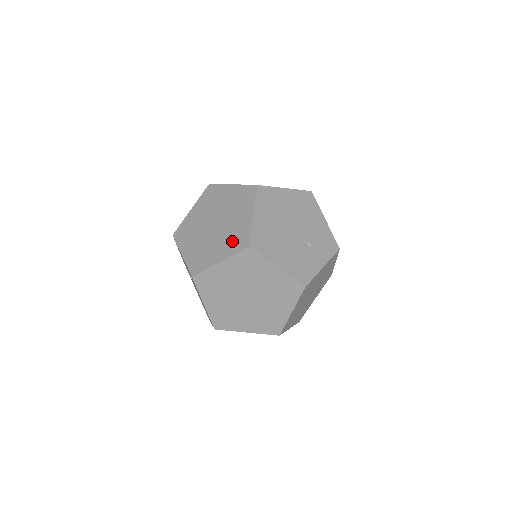
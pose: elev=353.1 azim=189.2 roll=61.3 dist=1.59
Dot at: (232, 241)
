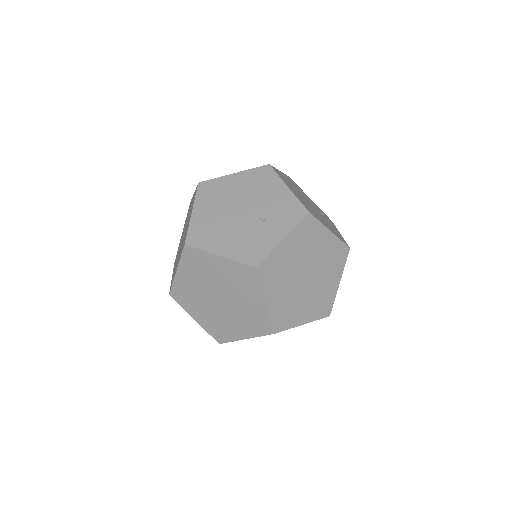
Dot at: (182, 246)
